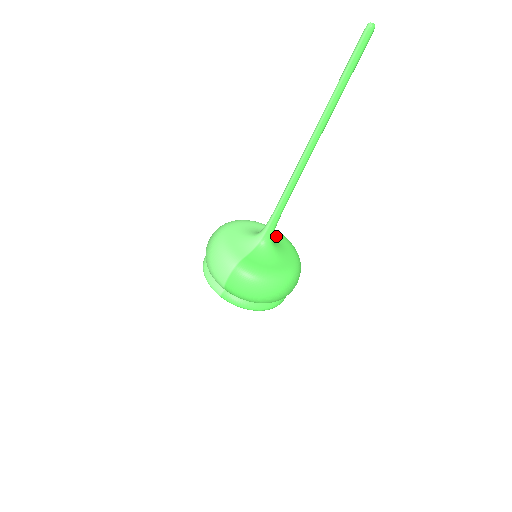
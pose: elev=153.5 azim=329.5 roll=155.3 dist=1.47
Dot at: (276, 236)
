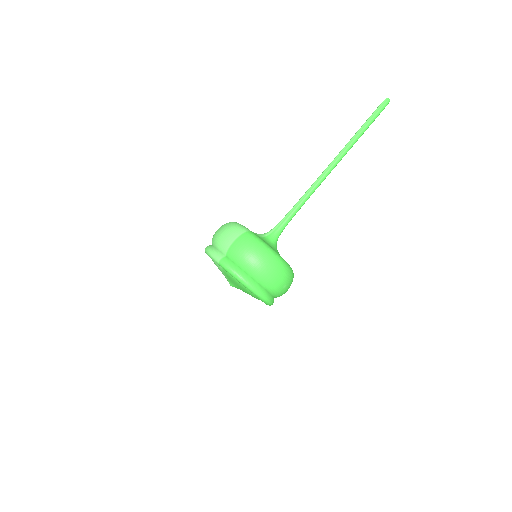
Dot at: occluded
